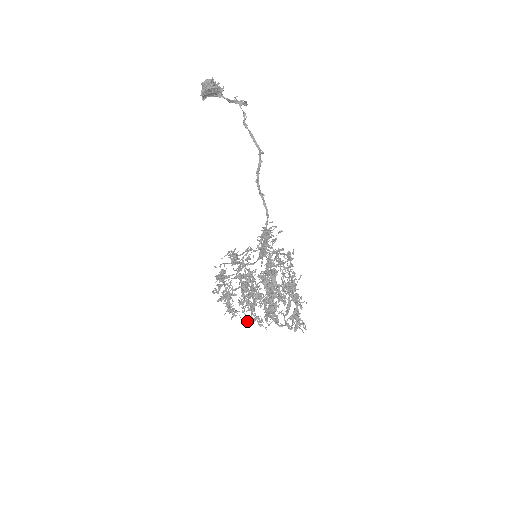
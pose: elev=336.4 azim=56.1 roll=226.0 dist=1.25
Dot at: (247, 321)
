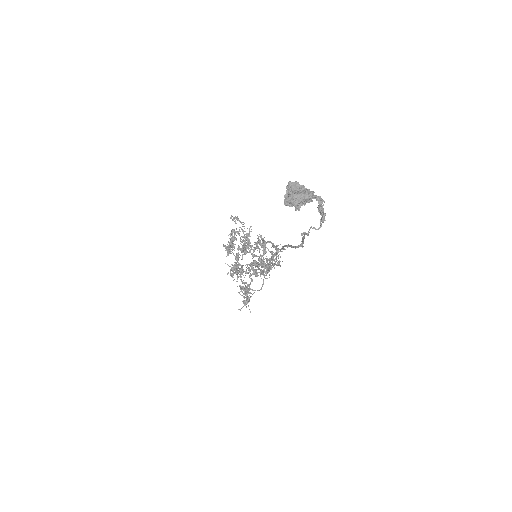
Dot at: (239, 247)
